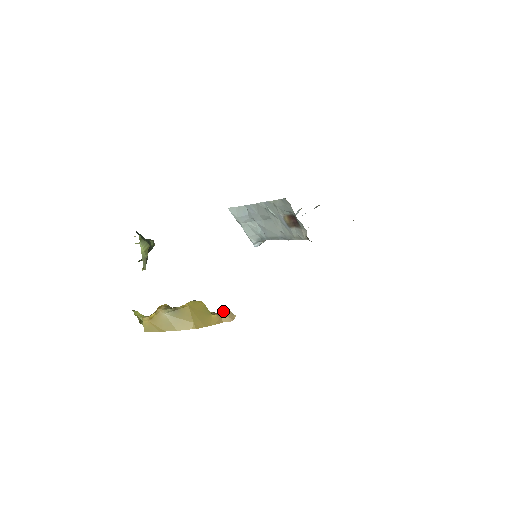
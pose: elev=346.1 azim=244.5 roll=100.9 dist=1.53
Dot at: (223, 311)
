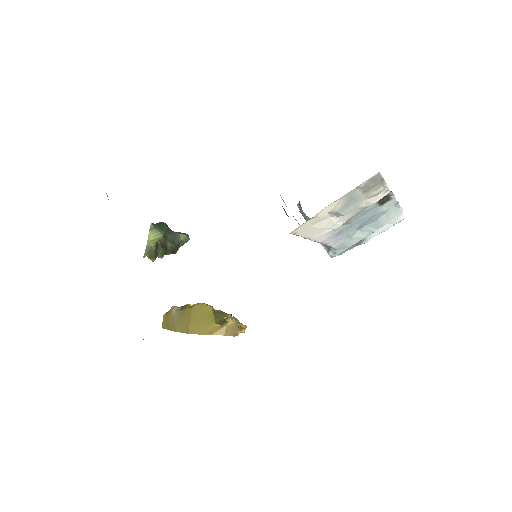
Dot at: (228, 322)
